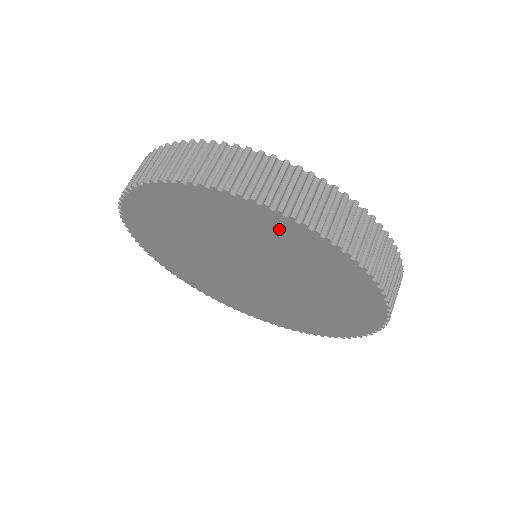
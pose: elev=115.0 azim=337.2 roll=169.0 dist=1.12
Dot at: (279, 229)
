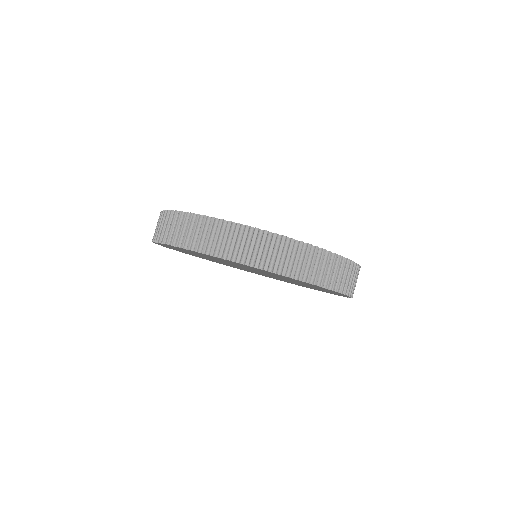
Dot at: (315, 286)
